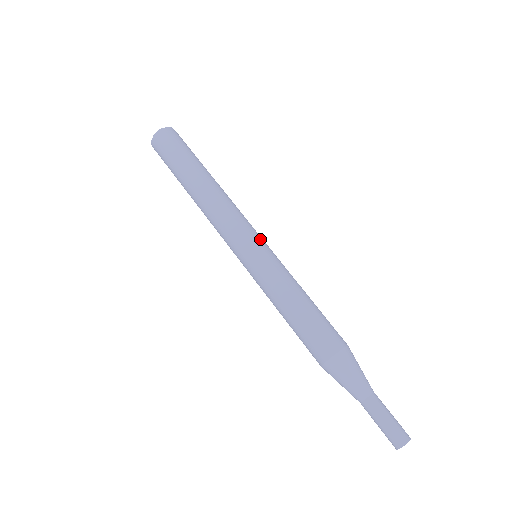
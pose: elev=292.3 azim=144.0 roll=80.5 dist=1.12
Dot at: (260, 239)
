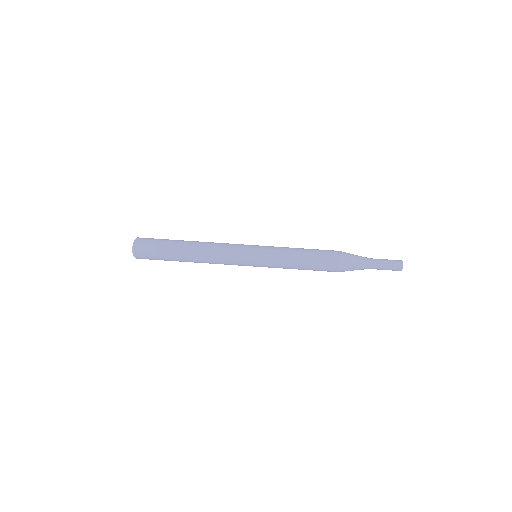
Dot at: (251, 246)
